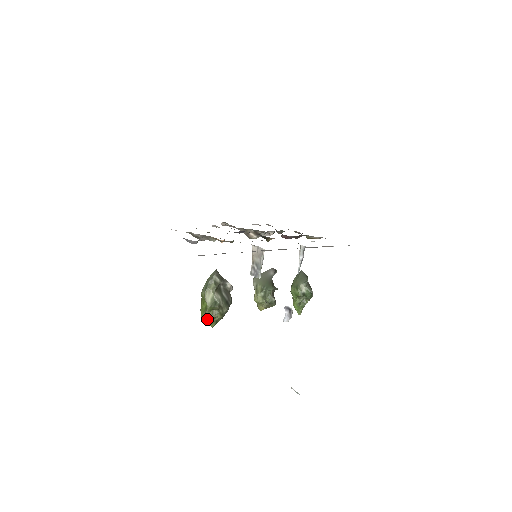
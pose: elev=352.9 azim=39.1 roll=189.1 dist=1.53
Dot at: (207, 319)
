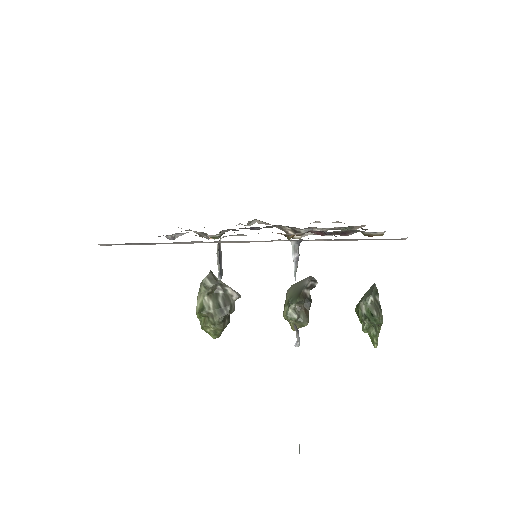
Dot at: (202, 327)
